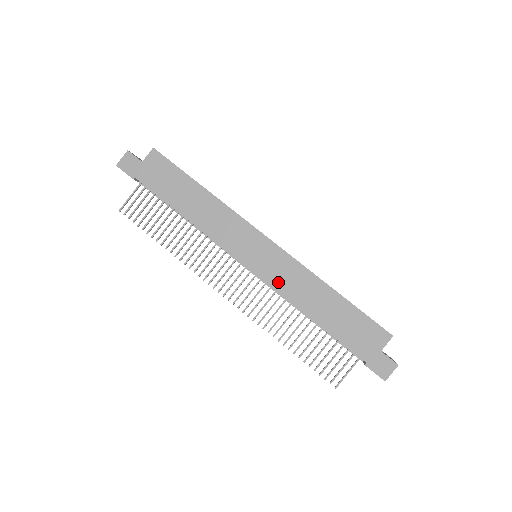
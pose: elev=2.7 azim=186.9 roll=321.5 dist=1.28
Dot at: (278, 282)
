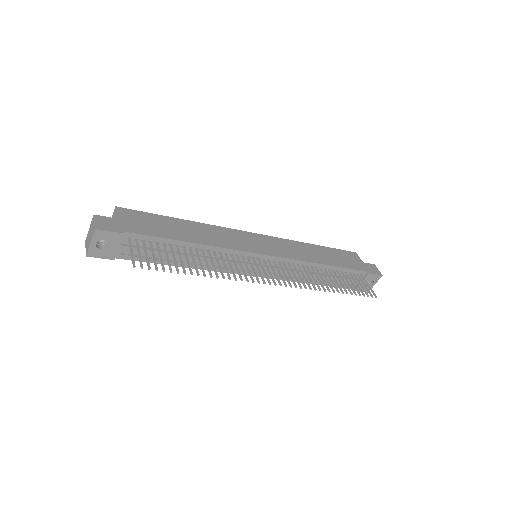
Dot at: (290, 255)
